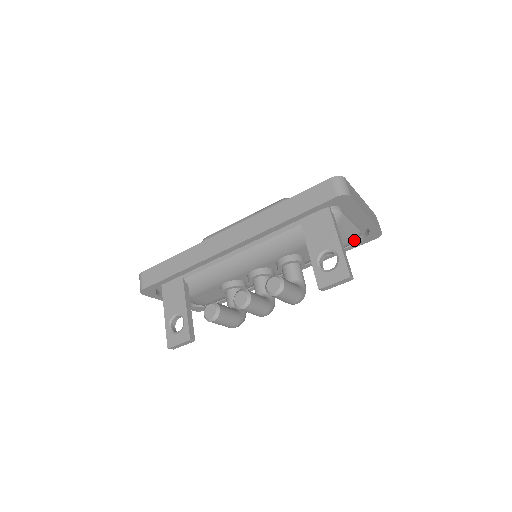
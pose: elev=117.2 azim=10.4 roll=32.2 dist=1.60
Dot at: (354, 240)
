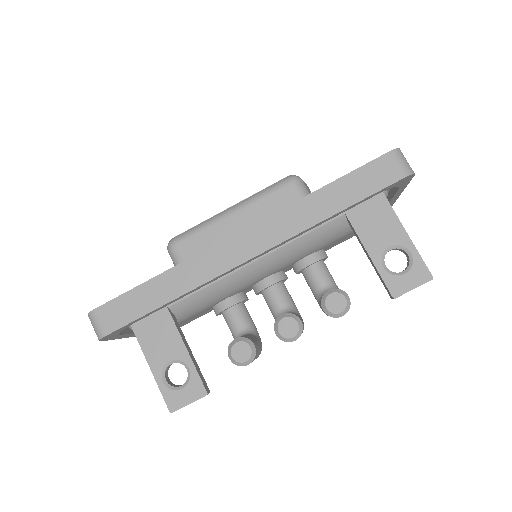
Dot at: occluded
